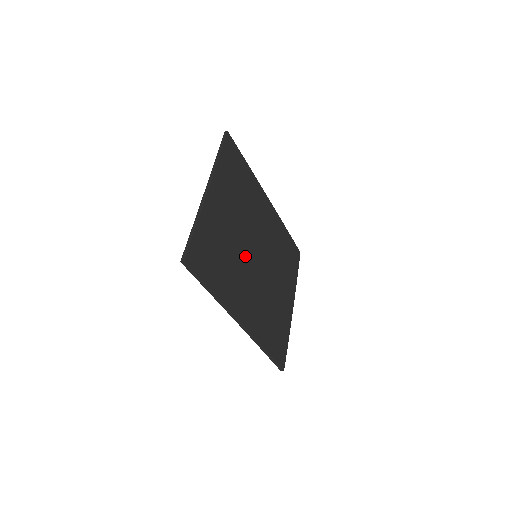
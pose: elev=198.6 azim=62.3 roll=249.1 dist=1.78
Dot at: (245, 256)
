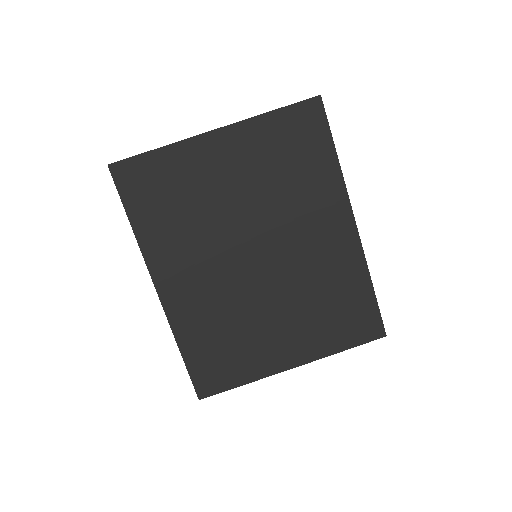
Dot at: (226, 237)
